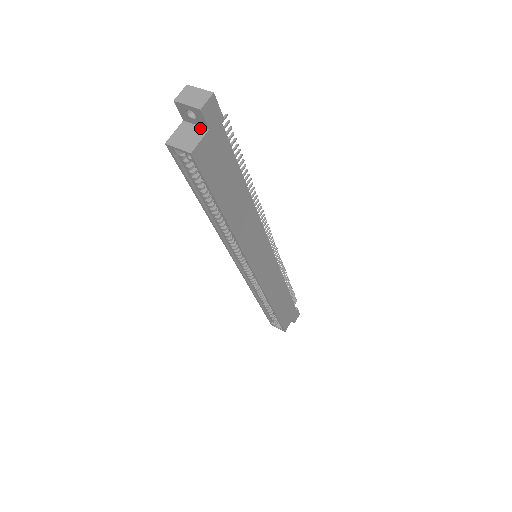
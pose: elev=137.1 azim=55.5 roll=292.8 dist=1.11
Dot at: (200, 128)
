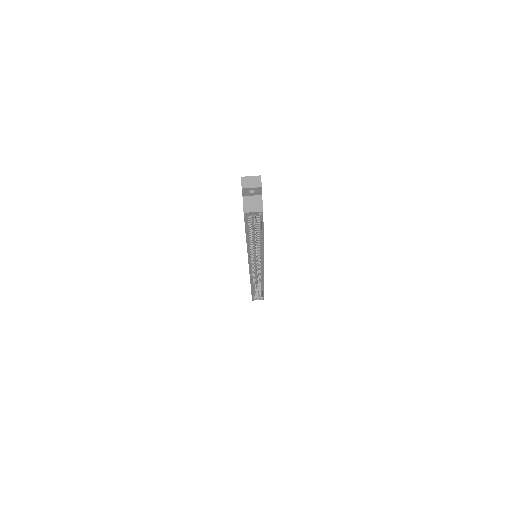
Dot at: (256, 196)
